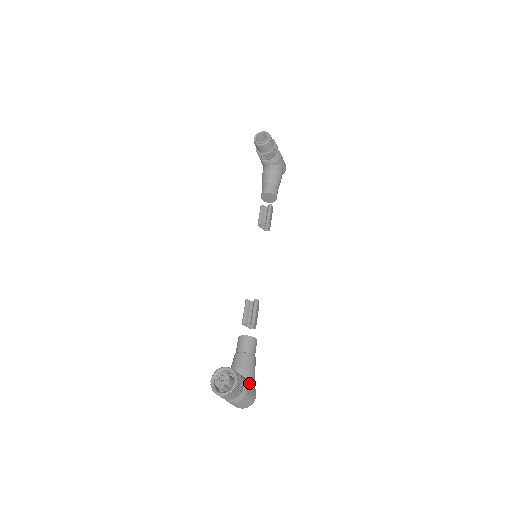
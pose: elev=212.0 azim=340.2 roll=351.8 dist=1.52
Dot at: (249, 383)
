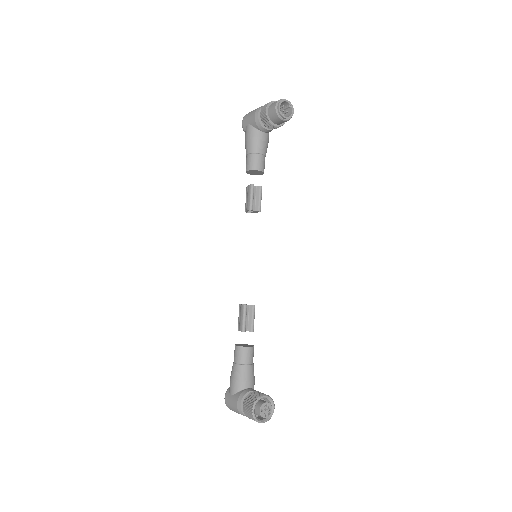
Dot at: occluded
